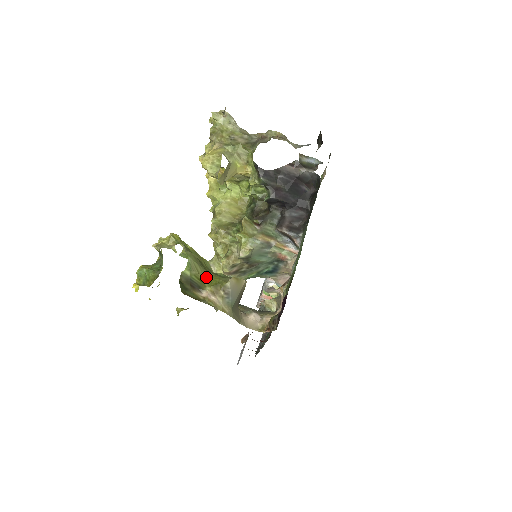
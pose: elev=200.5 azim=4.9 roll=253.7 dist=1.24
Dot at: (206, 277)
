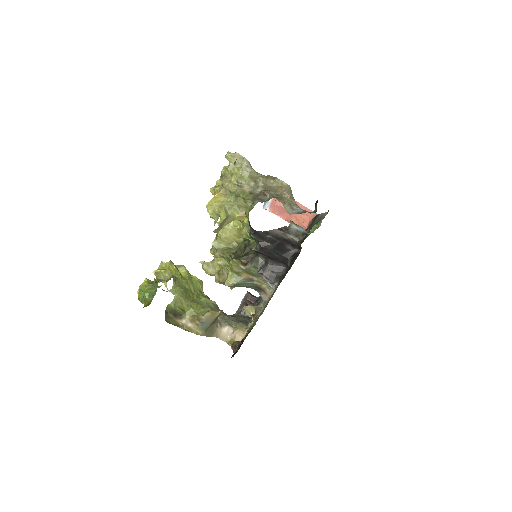
Dot at: (188, 308)
